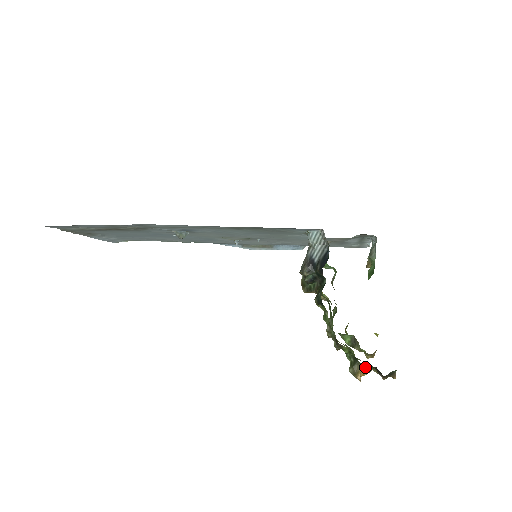
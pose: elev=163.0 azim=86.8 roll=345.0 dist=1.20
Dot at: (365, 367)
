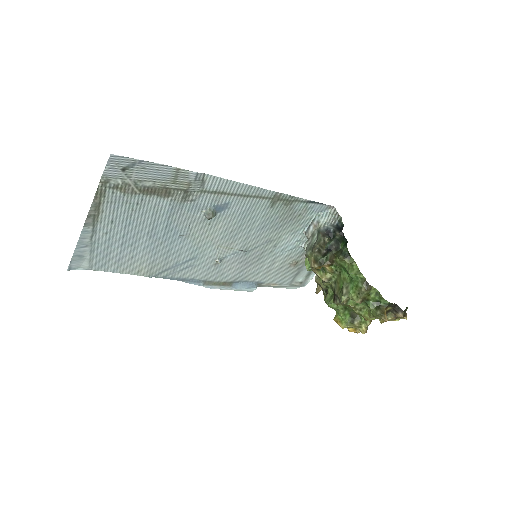
Dot at: occluded
